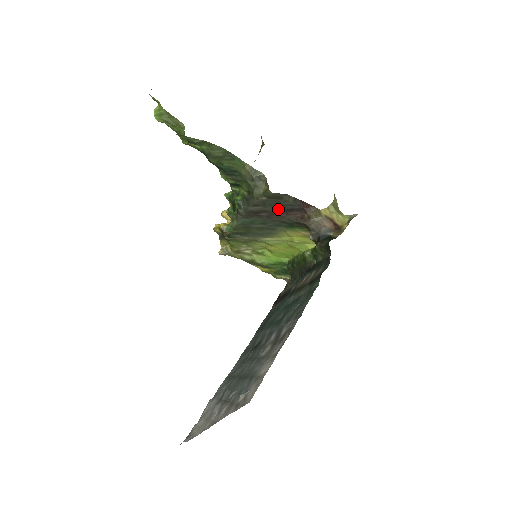
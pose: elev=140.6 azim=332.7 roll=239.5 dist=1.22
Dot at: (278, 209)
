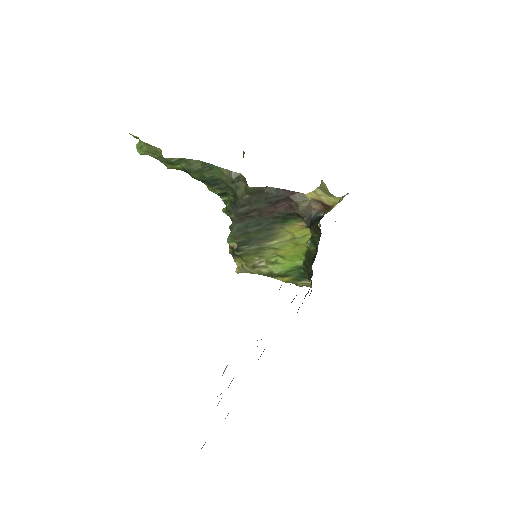
Dot at: (265, 204)
